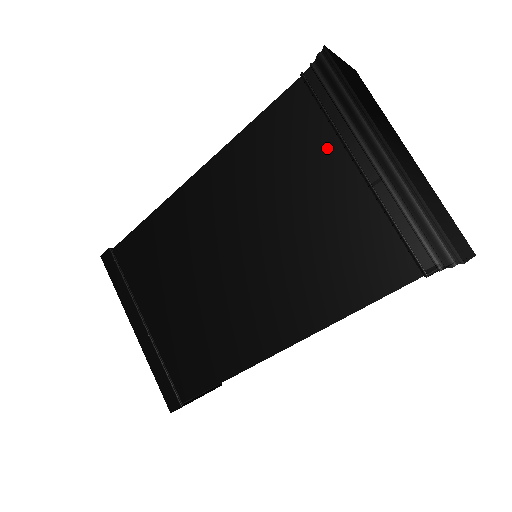
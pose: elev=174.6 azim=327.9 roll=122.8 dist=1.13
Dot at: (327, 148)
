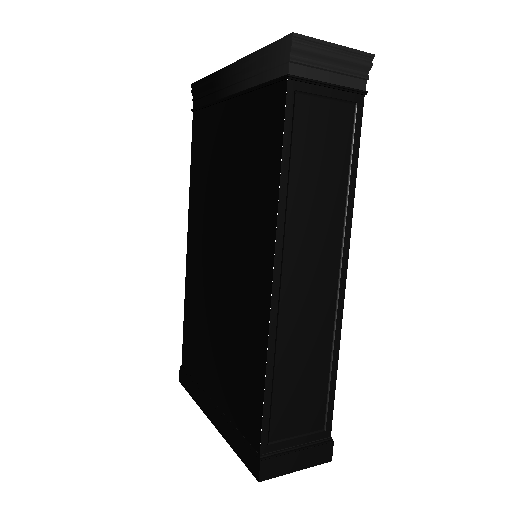
Dot at: (215, 117)
